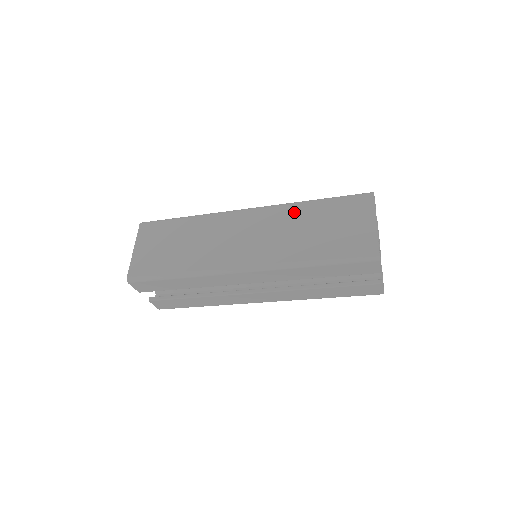
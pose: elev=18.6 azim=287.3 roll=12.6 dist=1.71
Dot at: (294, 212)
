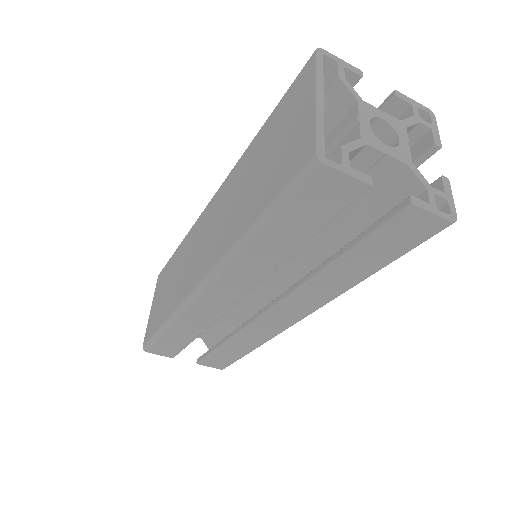
Dot at: (241, 166)
